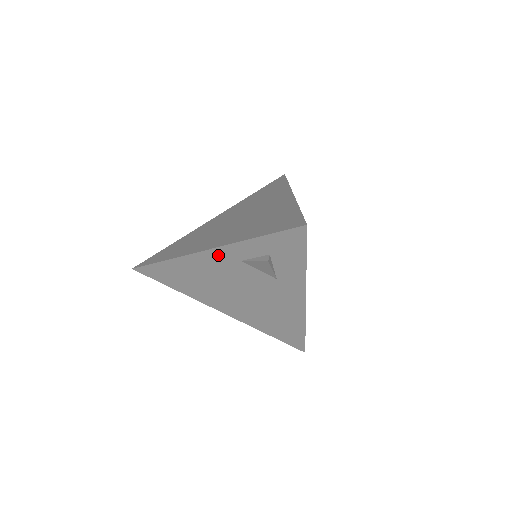
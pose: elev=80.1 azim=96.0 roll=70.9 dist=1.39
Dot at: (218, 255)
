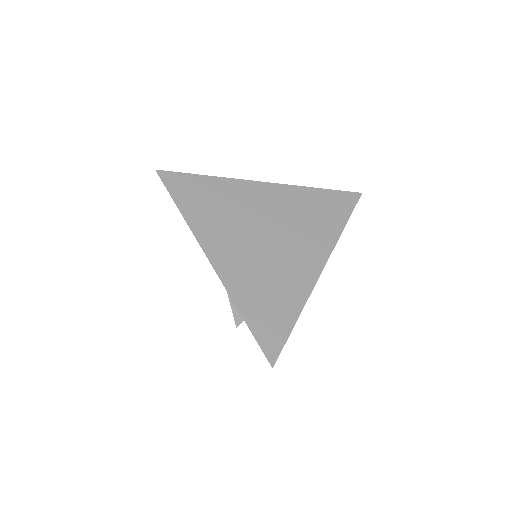
Dot at: occluded
